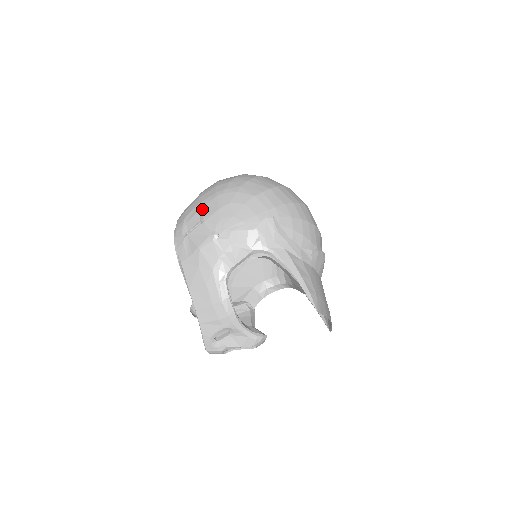
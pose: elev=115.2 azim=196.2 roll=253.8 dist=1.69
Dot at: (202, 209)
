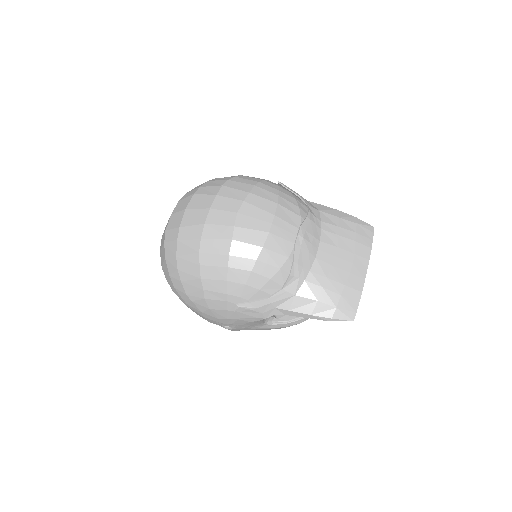
Dot at: occluded
